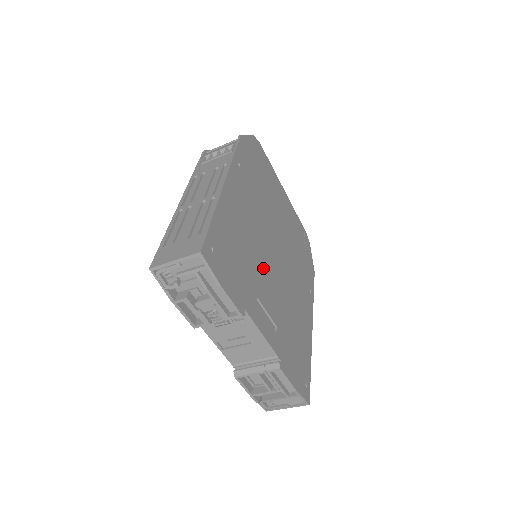
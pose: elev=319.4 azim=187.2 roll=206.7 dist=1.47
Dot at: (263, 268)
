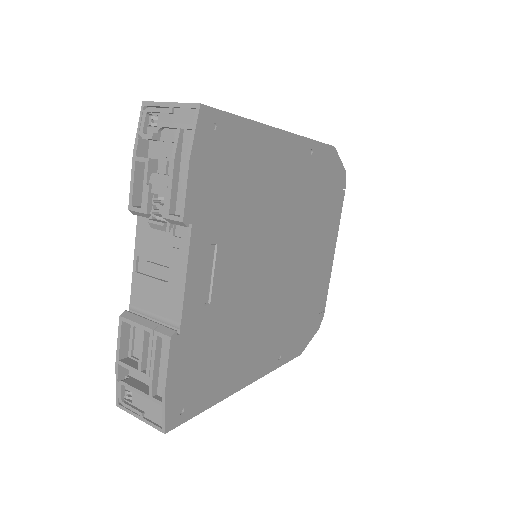
Dot at: (251, 244)
